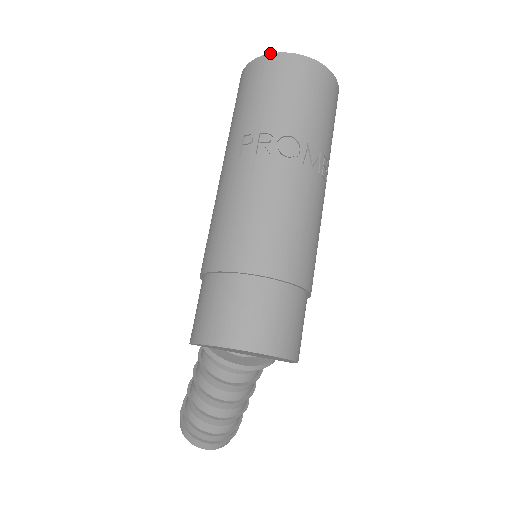
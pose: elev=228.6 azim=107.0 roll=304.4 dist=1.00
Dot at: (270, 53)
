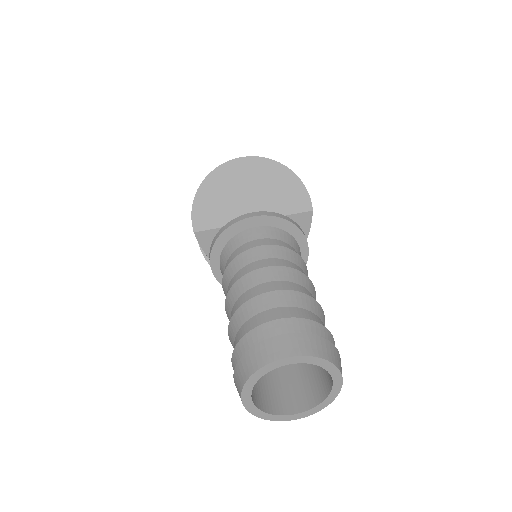
Dot at: occluded
